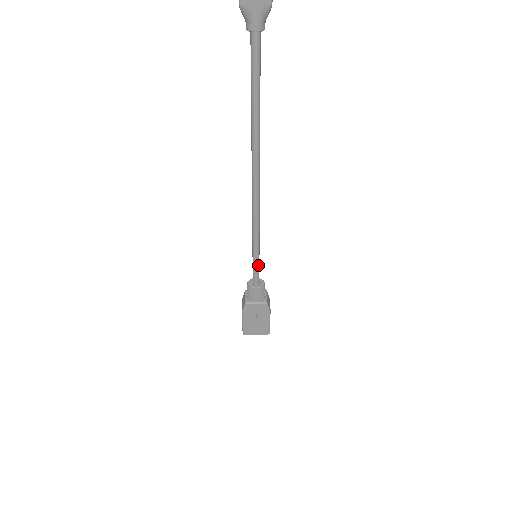
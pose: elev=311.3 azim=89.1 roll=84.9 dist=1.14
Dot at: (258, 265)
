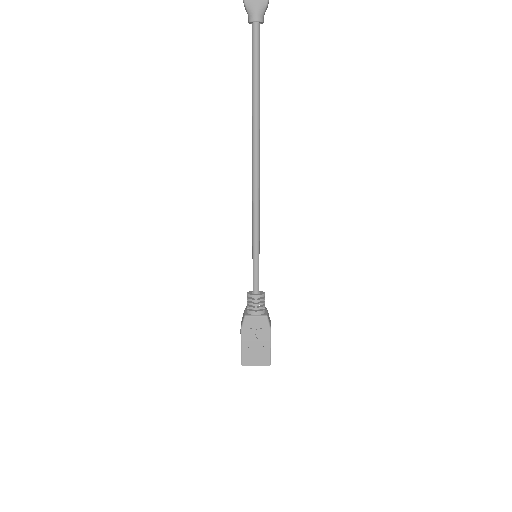
Dot at: (258, 267)
